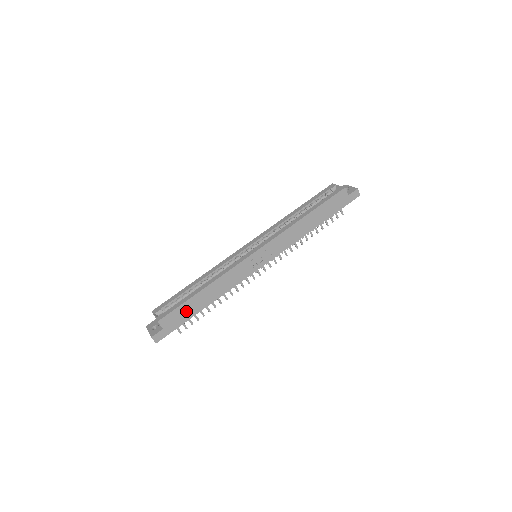
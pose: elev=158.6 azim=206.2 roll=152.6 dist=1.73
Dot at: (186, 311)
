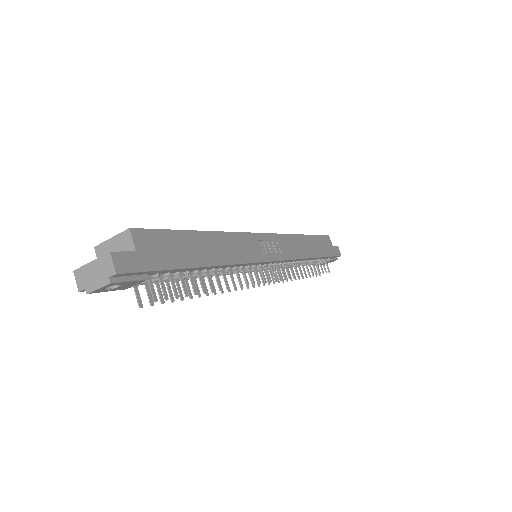
Dot at: (178, 248)
